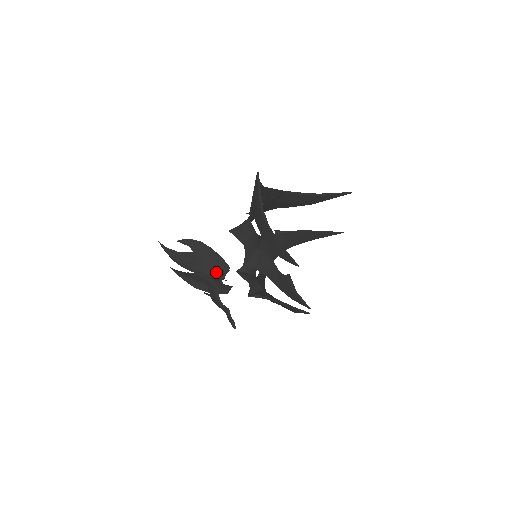
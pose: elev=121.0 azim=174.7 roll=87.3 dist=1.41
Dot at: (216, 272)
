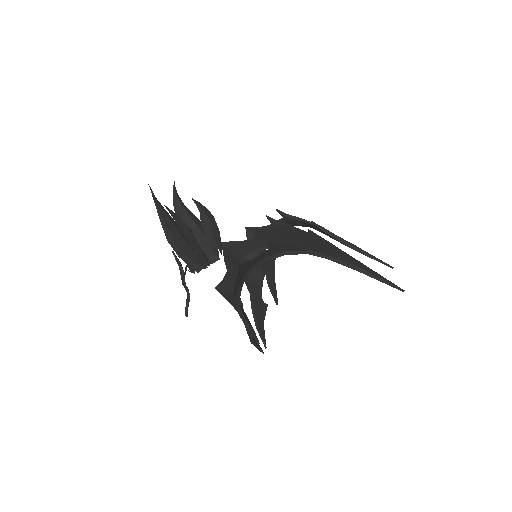
Dot at: (192, 262)
